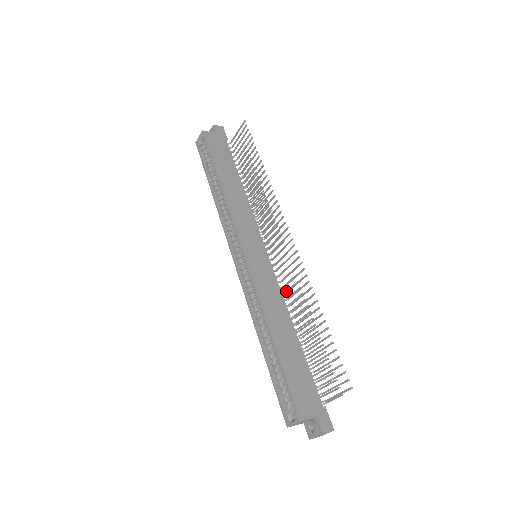
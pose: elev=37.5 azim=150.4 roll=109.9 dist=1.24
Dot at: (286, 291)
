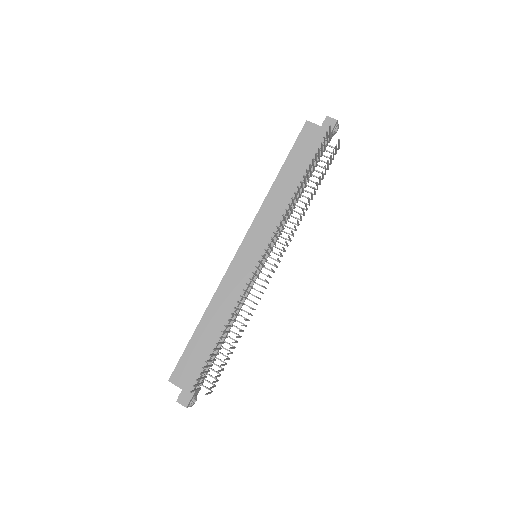
Dot at: occluded
